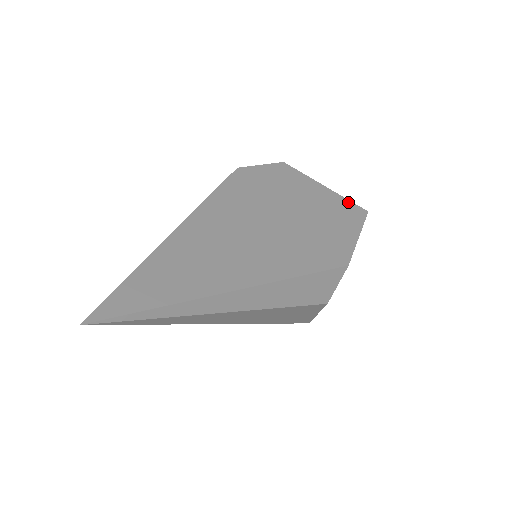
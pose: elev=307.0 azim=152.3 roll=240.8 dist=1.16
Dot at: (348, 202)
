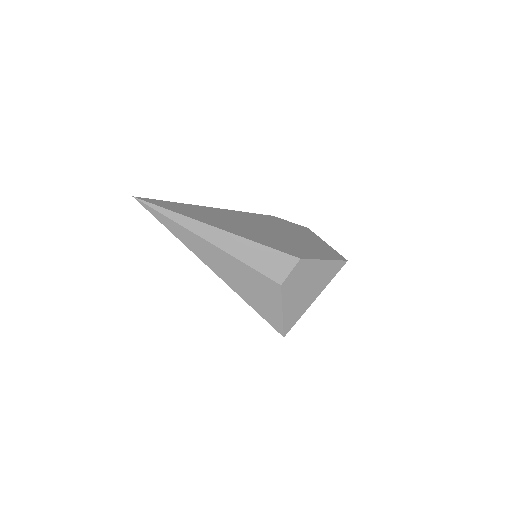
Dot at: (336, 252)
